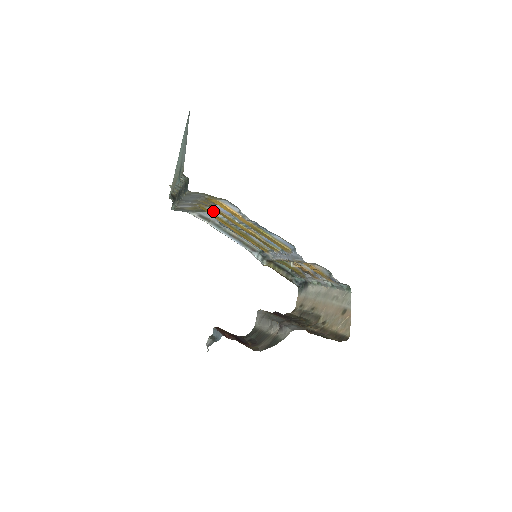
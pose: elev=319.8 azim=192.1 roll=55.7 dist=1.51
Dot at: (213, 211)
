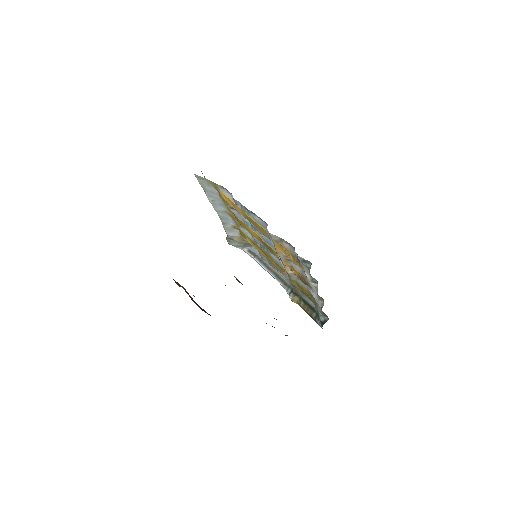
Dot at: (246, 233)
